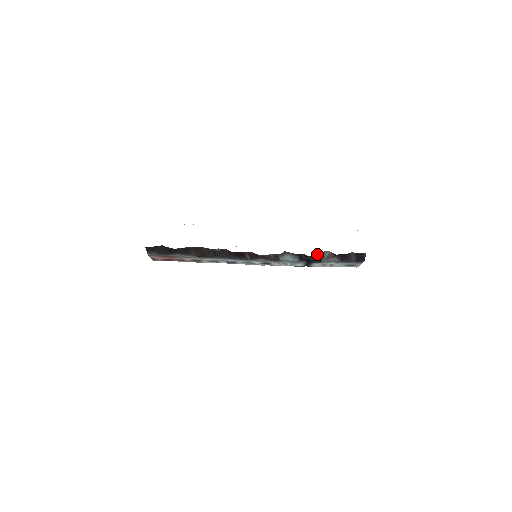
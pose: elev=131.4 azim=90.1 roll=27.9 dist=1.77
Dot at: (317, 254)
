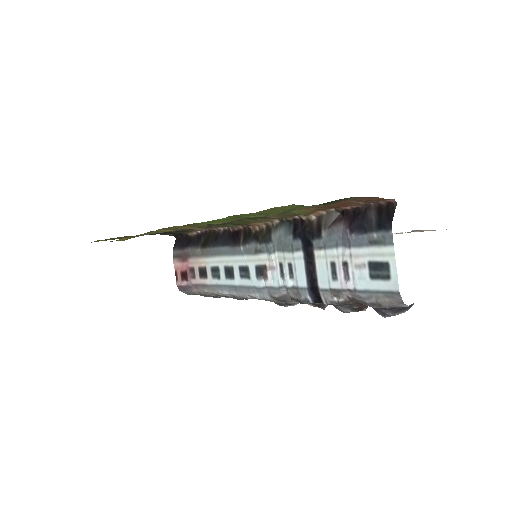
Dot at: (318, 217)
